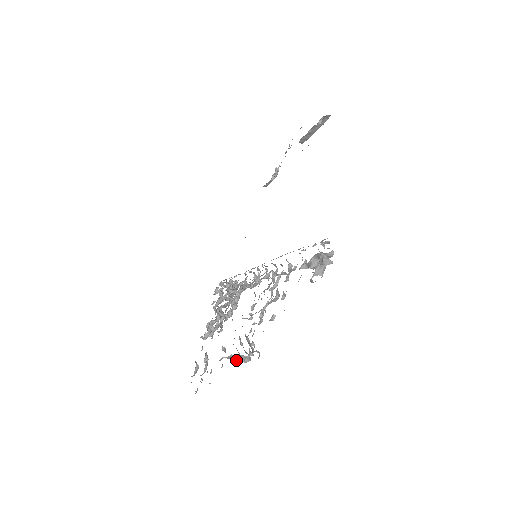
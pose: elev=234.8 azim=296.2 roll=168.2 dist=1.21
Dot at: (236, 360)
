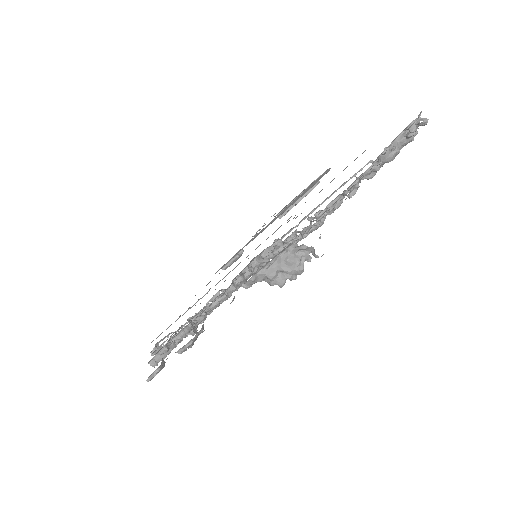
Dot at: (291, 258)
